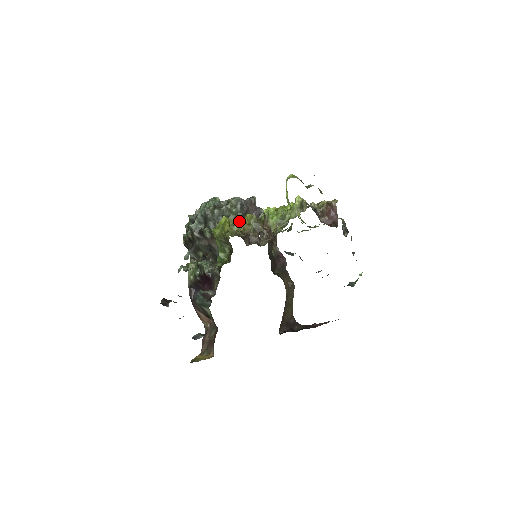
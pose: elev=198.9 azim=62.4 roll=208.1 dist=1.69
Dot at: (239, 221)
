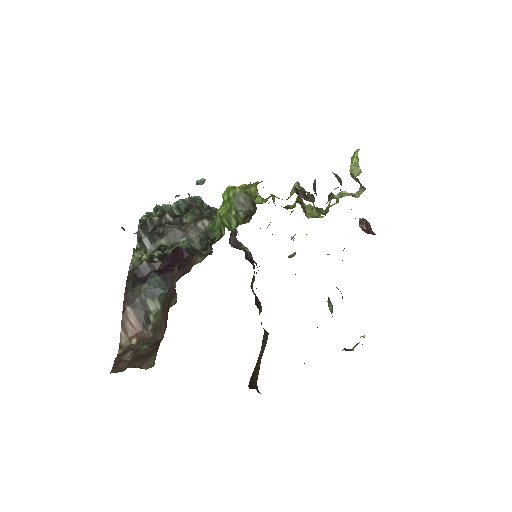
Dot at: (261, 197)
